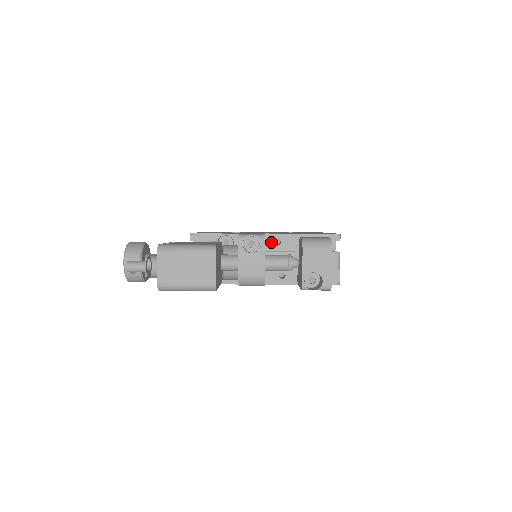
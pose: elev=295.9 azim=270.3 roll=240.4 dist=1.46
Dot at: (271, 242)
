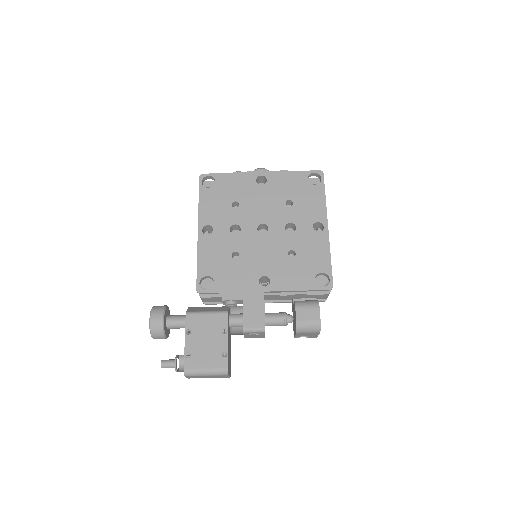
Dot at: occluded
